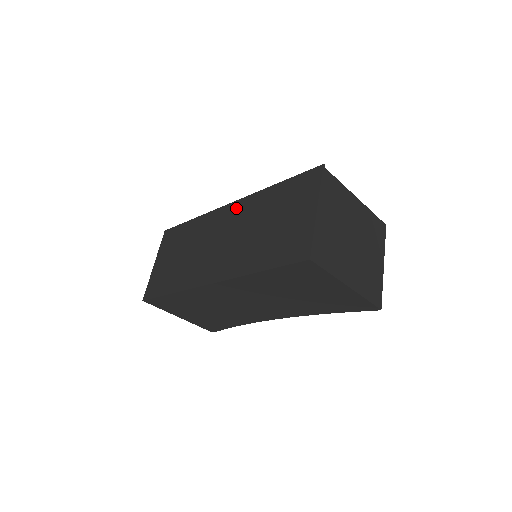
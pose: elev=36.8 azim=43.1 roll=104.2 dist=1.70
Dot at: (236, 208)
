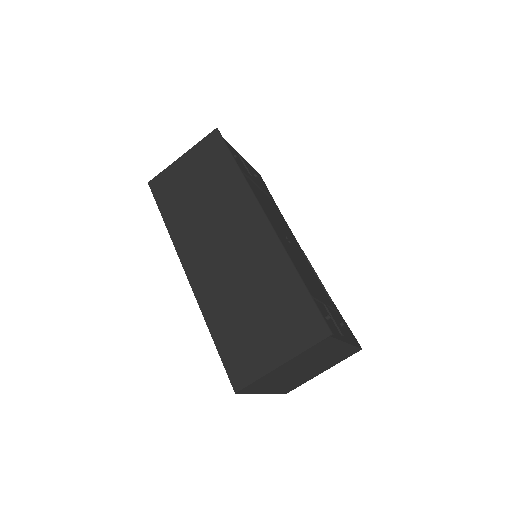
Dot at: (262, 234)
